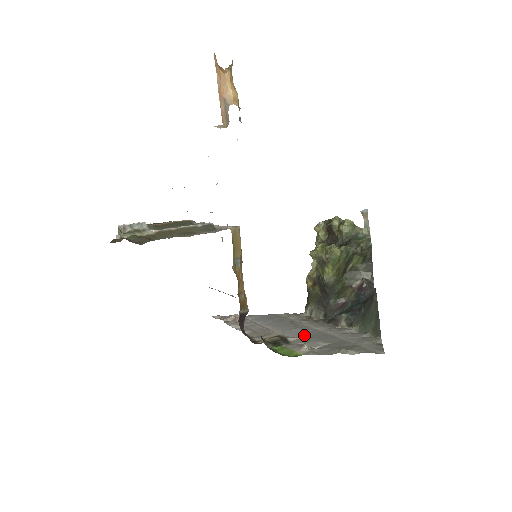
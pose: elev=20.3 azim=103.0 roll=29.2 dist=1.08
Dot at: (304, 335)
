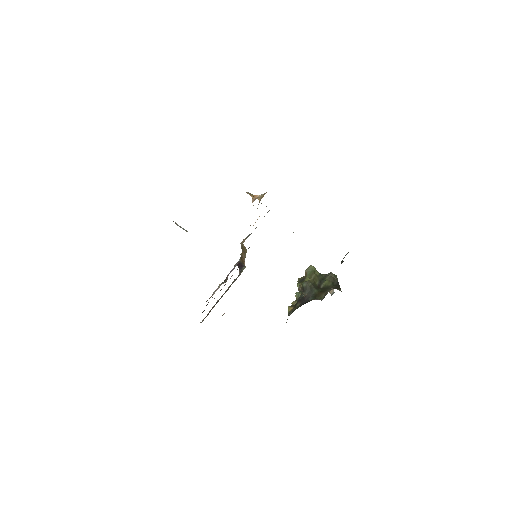
Dot at: occluded
